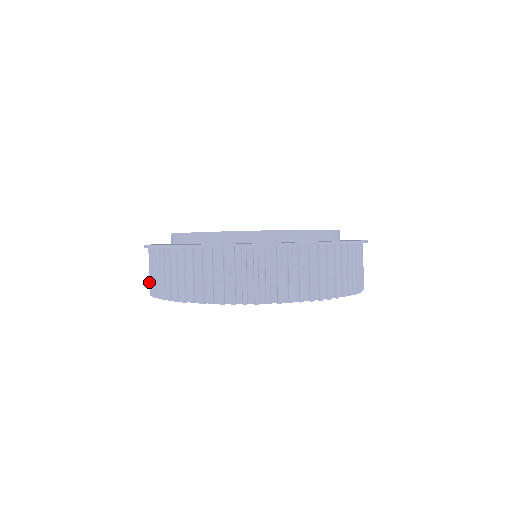
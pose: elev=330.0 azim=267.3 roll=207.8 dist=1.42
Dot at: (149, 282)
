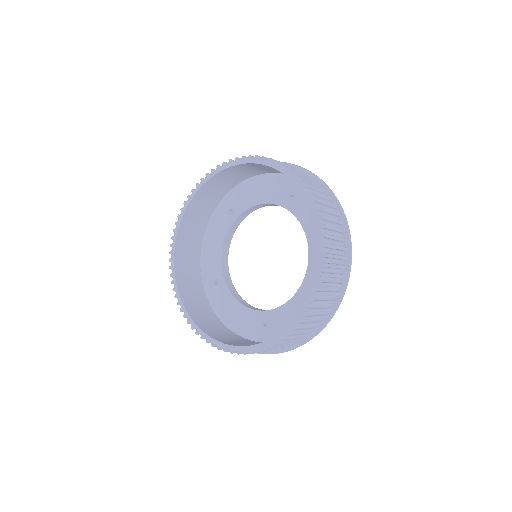
Dot at: occluded
